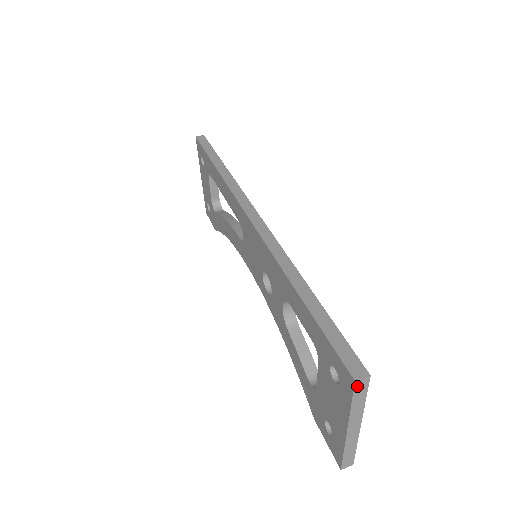
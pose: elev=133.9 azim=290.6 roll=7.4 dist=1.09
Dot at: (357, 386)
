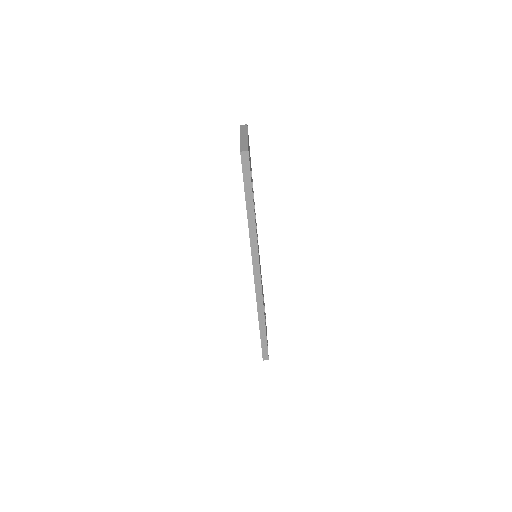
Dot at: (264, 358)
